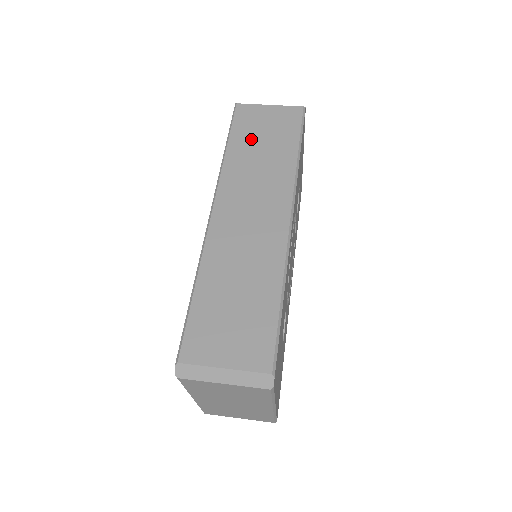
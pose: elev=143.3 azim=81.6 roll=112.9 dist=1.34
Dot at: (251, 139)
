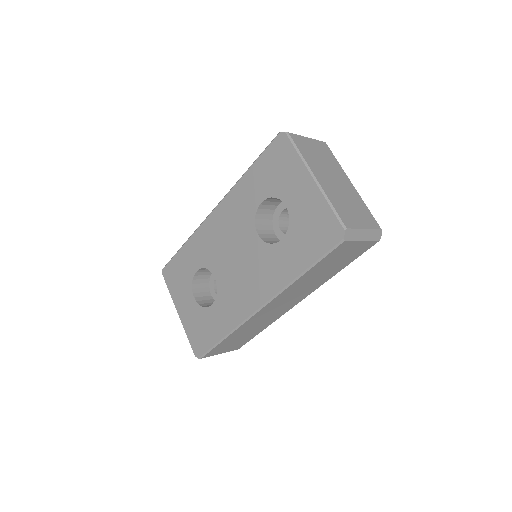
Dot at: occluded
